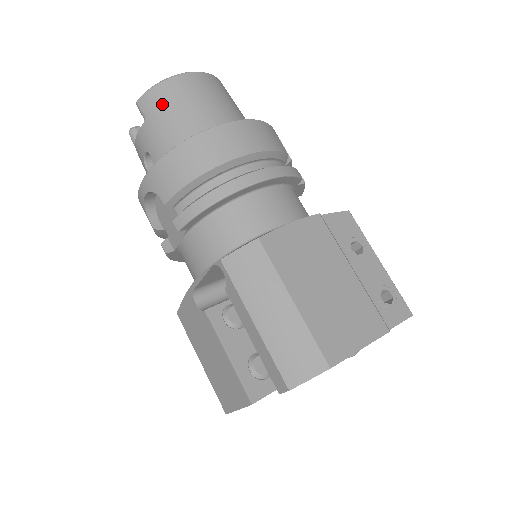
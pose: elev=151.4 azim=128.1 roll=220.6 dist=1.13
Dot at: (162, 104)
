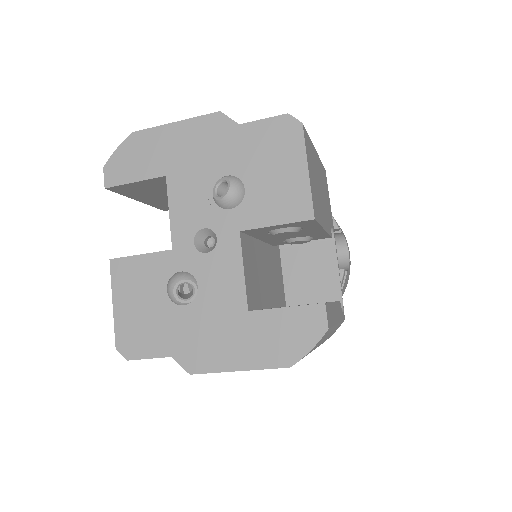
Dot at: occluded
